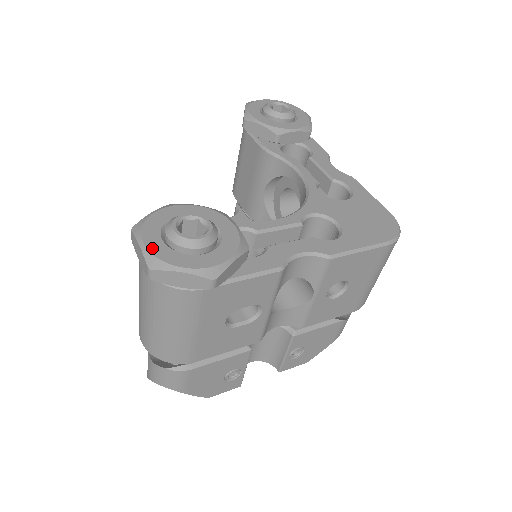
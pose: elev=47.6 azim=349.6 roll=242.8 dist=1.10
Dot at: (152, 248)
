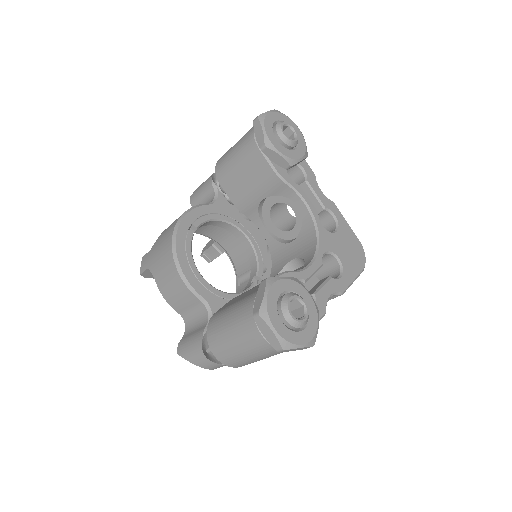
Dot at: (281, 333)
